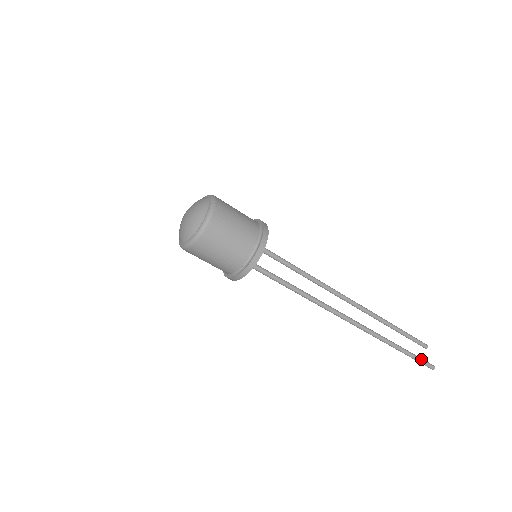
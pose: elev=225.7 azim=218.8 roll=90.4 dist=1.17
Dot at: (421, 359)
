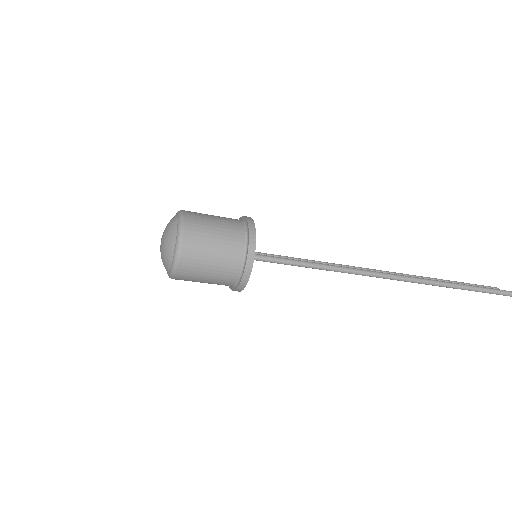
Dot at: (501, 290)
